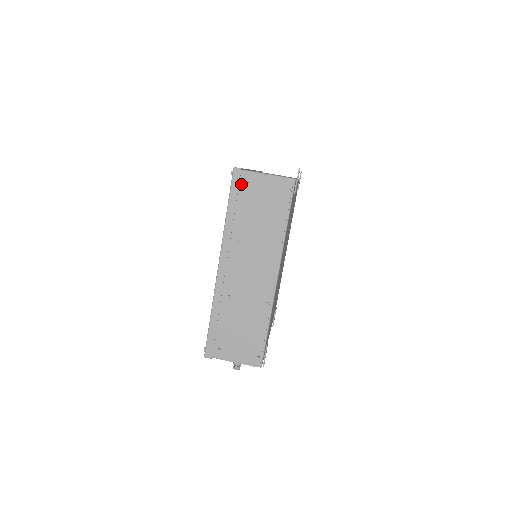
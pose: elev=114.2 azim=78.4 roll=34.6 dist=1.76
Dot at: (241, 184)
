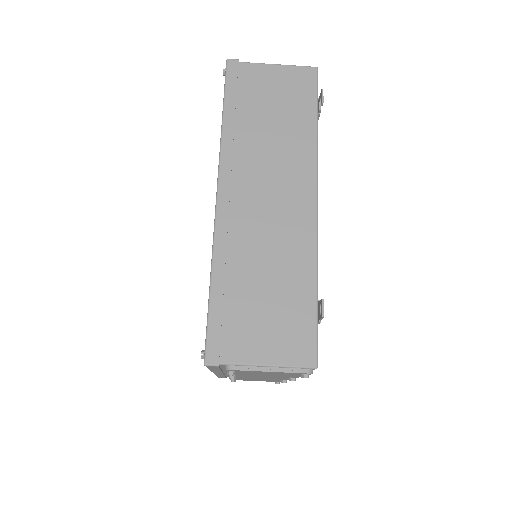
Dot at: (223, 366)
